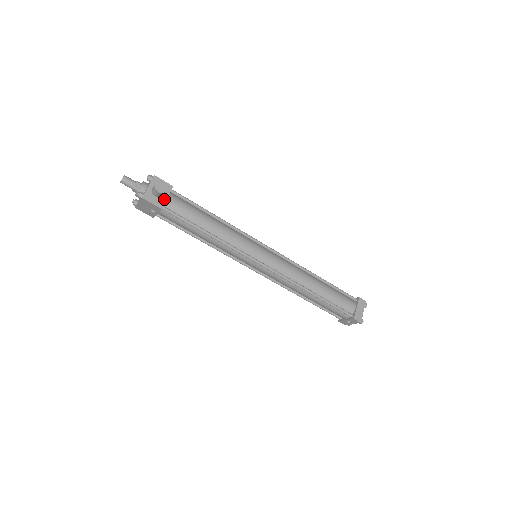
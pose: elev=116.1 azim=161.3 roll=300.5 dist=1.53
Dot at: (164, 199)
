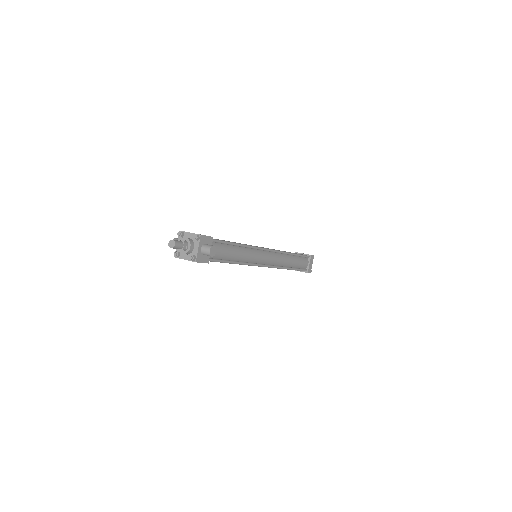
Dot at: occluded
